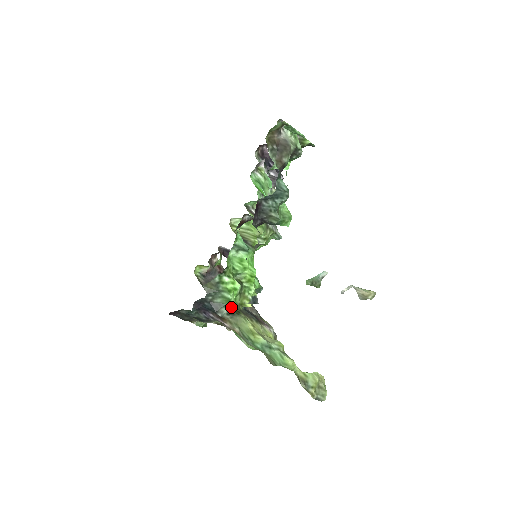
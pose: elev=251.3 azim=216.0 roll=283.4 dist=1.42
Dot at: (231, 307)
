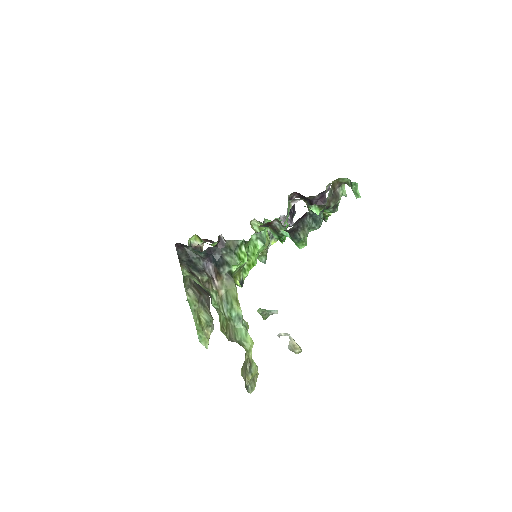
Dot at: (231, 271)
